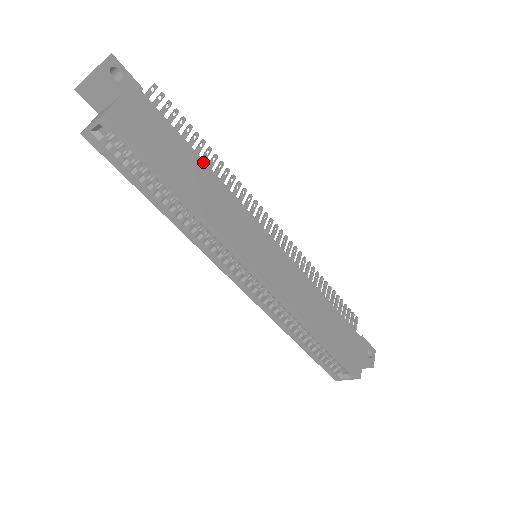
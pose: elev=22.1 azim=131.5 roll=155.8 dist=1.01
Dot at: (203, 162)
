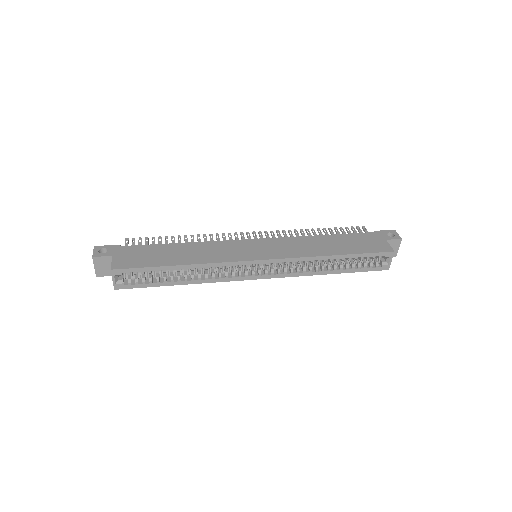
Dot at: (178, 244)
